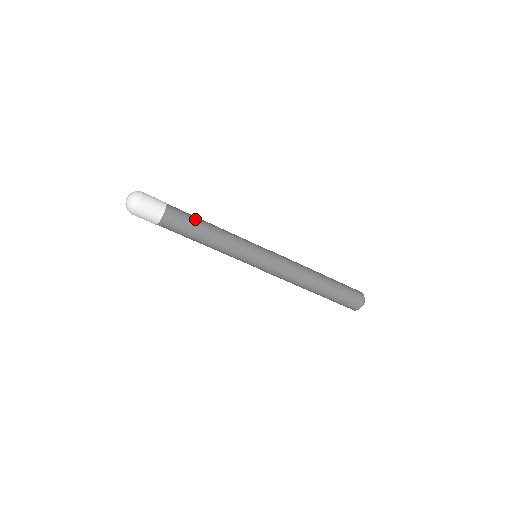
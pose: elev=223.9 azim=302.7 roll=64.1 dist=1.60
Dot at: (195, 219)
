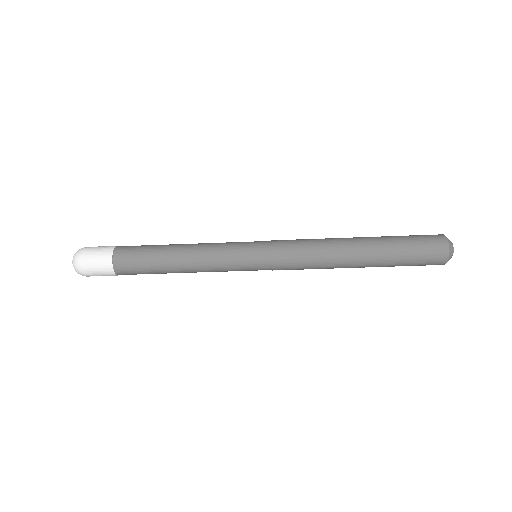
Dot at: (153, 251)
